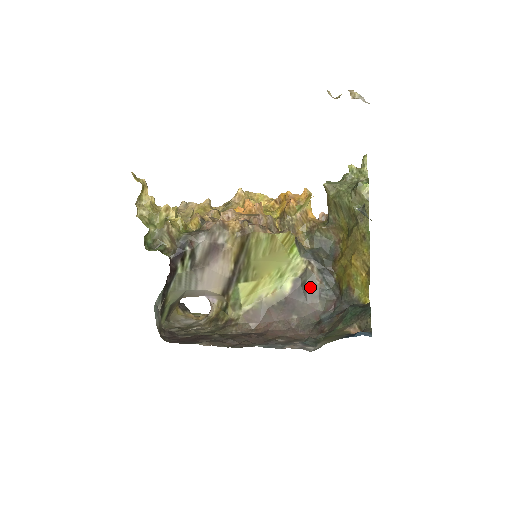
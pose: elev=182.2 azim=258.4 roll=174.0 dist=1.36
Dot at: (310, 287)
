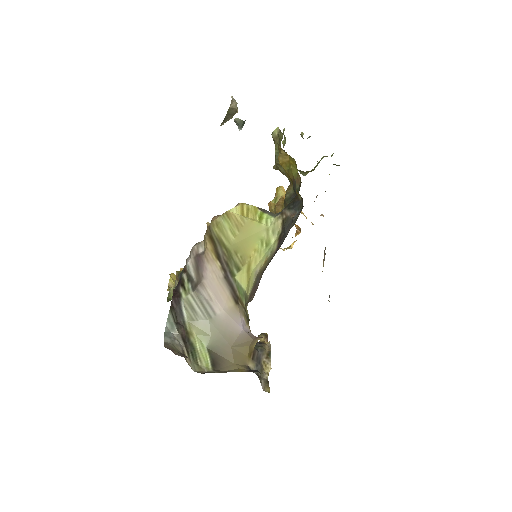
Dot at: (287, 226)
